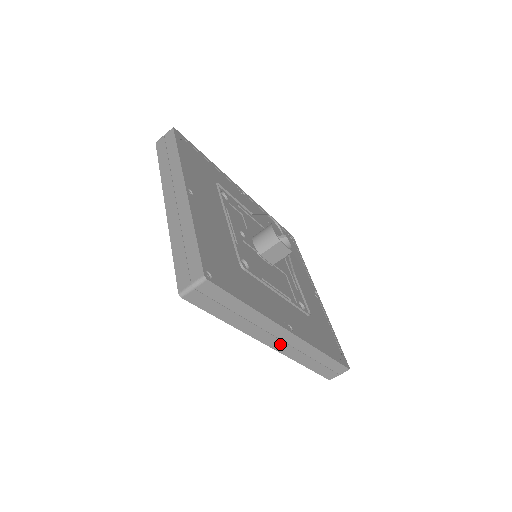
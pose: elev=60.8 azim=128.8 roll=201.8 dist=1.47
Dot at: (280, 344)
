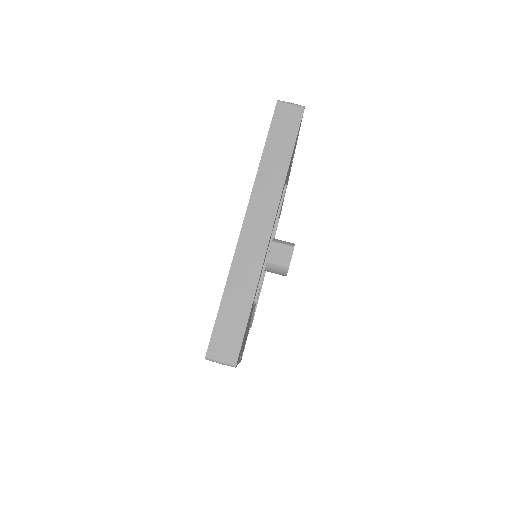
Dot at: (252, 228)
